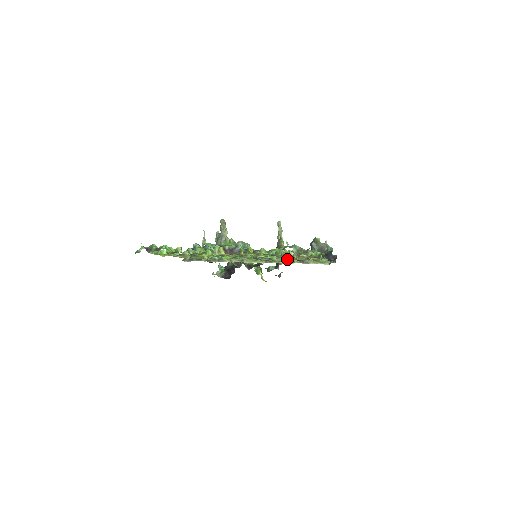
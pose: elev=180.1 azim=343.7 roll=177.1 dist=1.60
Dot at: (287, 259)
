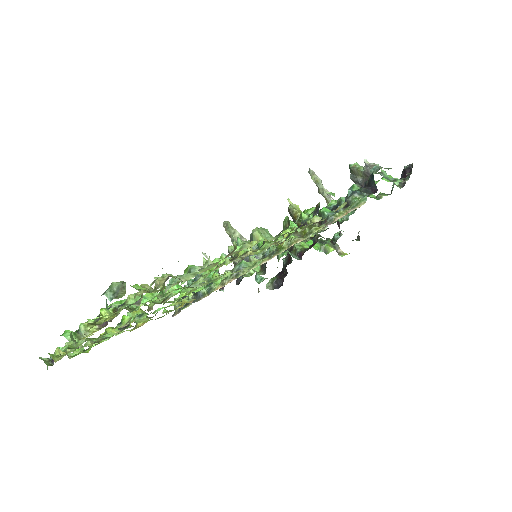
Dot at: occluded
